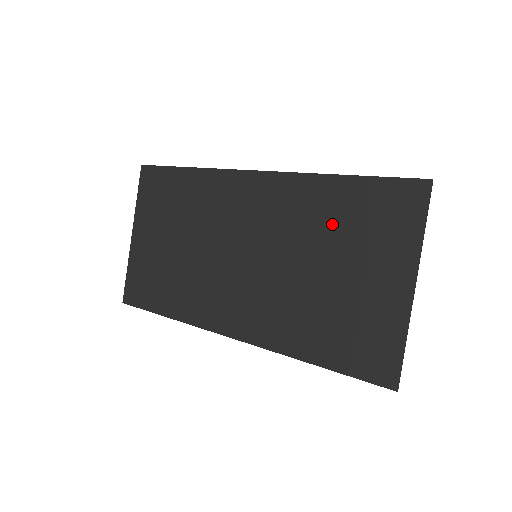
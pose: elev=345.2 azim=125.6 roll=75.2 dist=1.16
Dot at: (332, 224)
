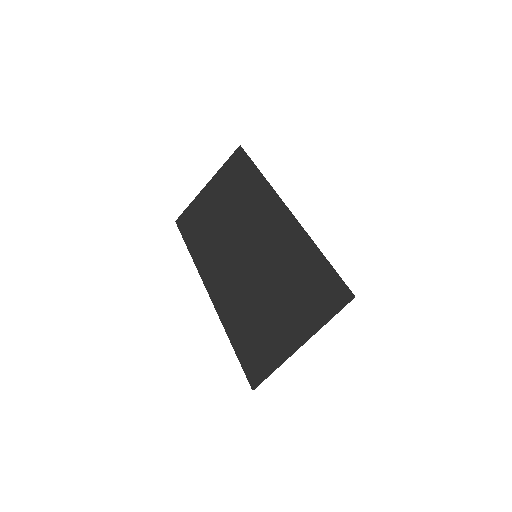
Dot at: (295, 275)
